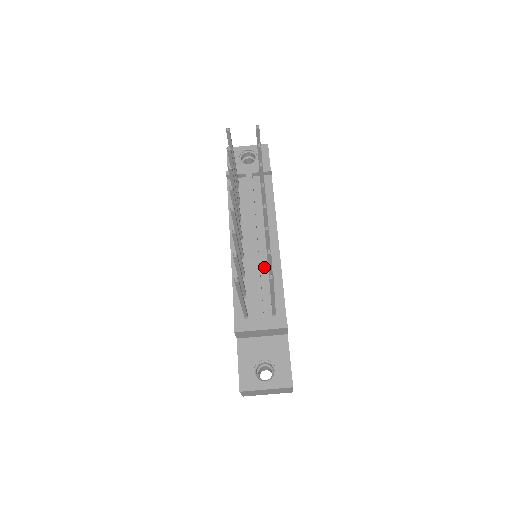
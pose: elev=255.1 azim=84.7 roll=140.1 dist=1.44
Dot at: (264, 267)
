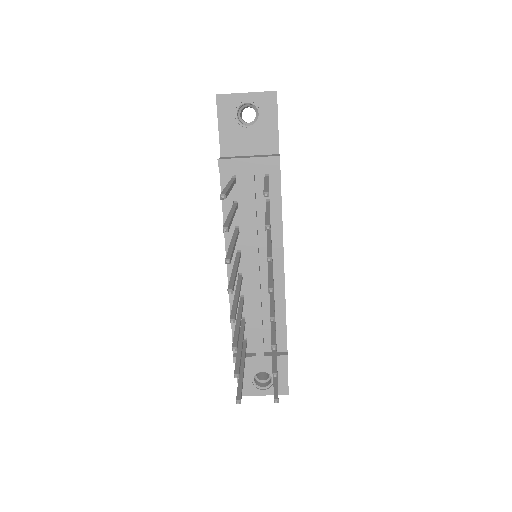
Dot at: (266, 291)
